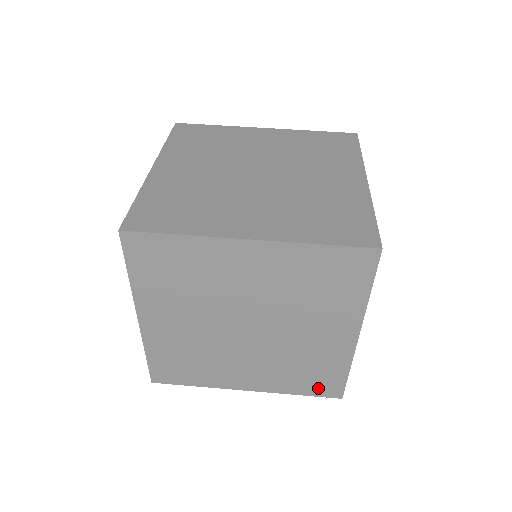
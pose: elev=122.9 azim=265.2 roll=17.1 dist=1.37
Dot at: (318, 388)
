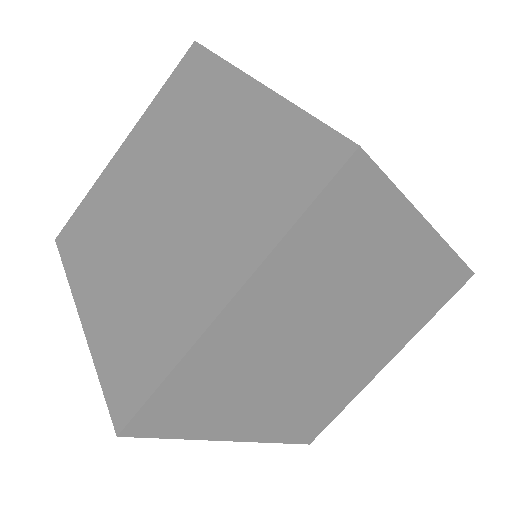
Dot at: (444, 294)
